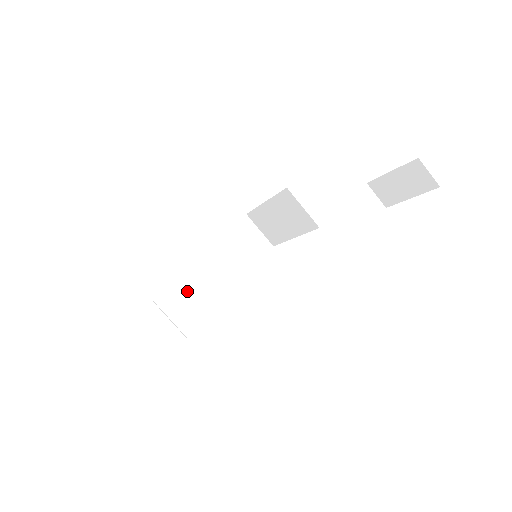
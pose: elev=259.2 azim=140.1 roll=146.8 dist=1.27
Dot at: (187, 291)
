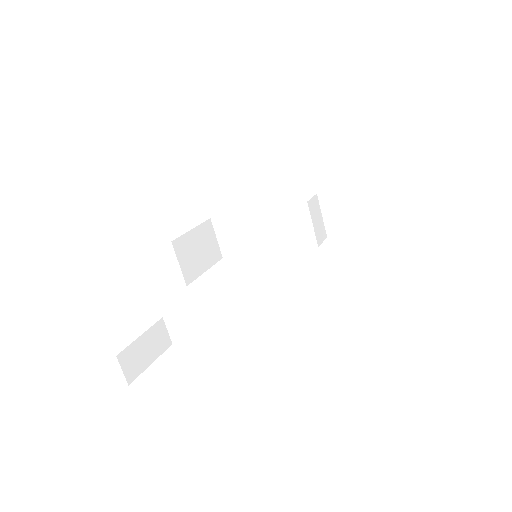
Dot at: (238, 228)
